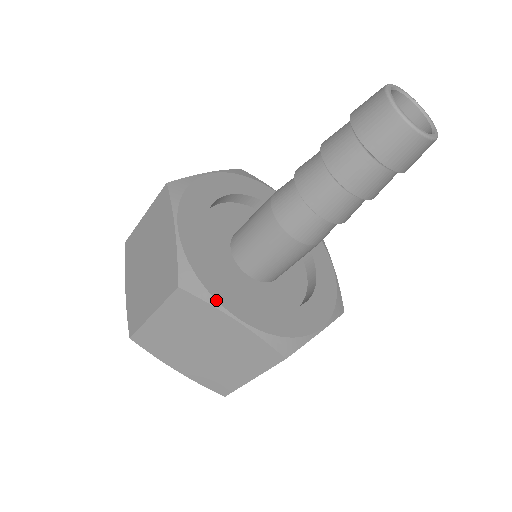
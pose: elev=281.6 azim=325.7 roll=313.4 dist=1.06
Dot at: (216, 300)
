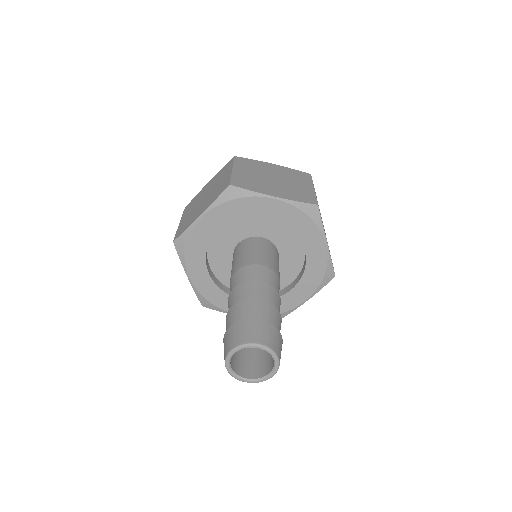
Dot at: (185, 263)
